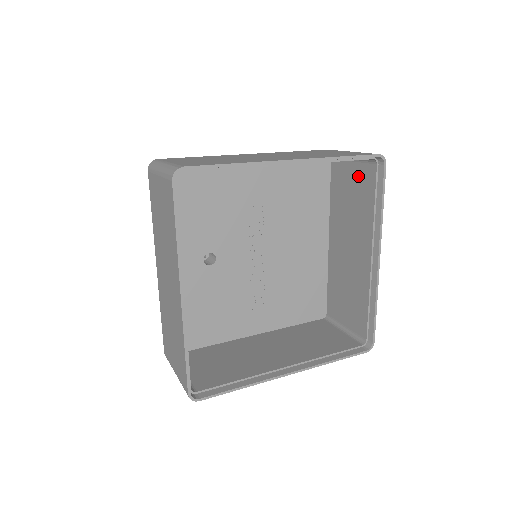
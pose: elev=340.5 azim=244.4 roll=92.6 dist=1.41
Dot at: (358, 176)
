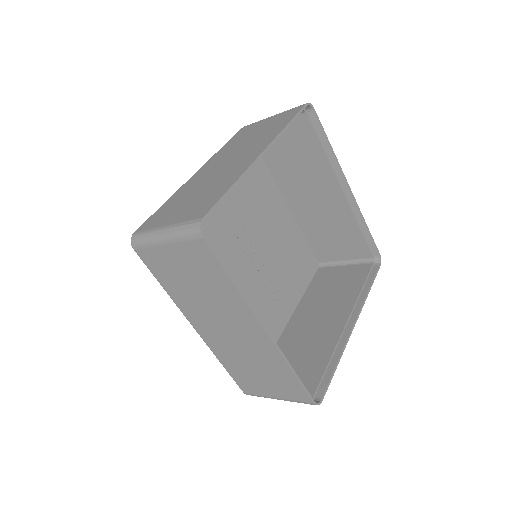
Dot at: (290, 133)
